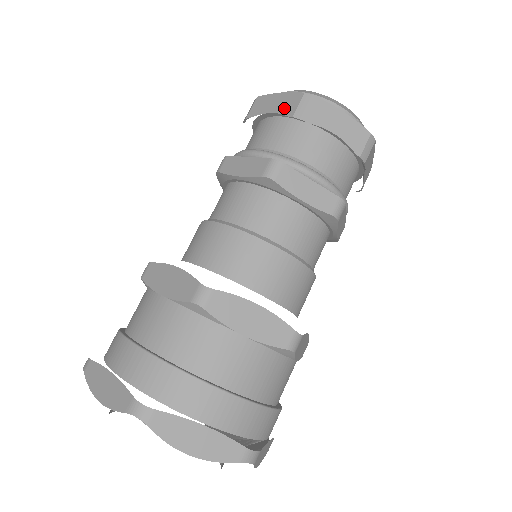
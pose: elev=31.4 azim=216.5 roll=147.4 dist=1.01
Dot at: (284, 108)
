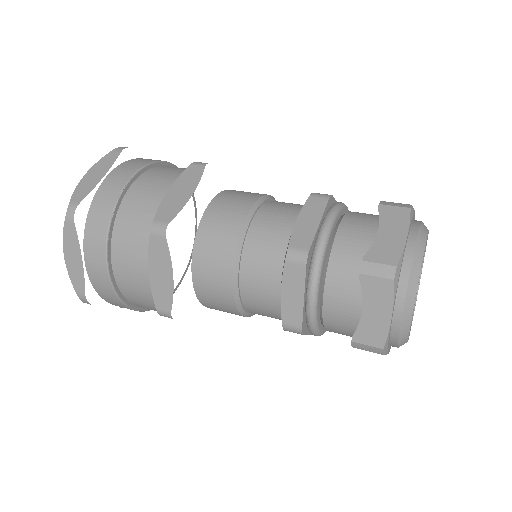
Dot at: (366, 328)
